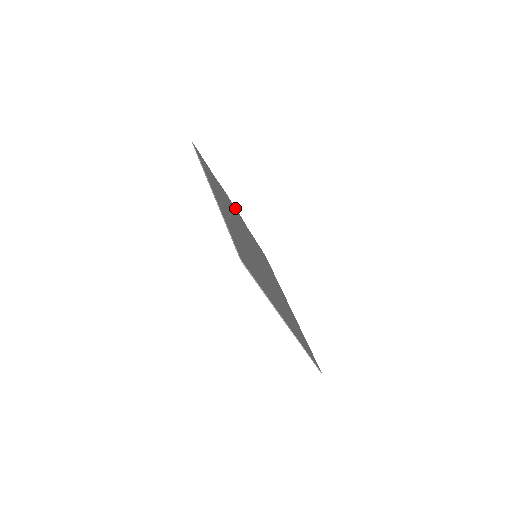
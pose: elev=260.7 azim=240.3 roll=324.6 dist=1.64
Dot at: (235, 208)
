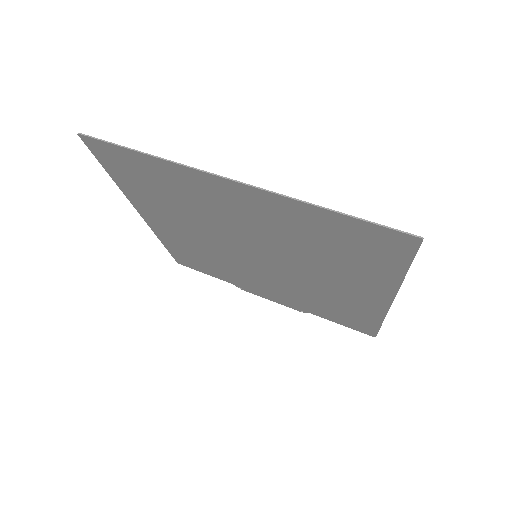
Dot at: (278, 302)
